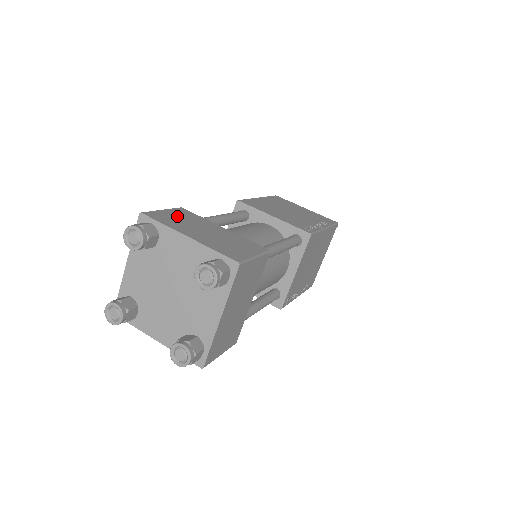
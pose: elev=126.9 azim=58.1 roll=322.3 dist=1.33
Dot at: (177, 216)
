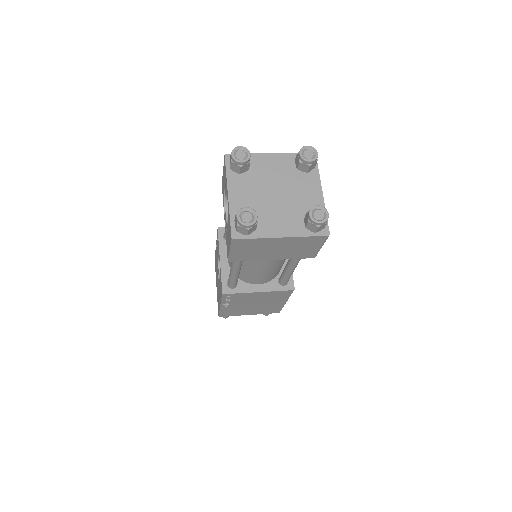
Dot at: occluded
